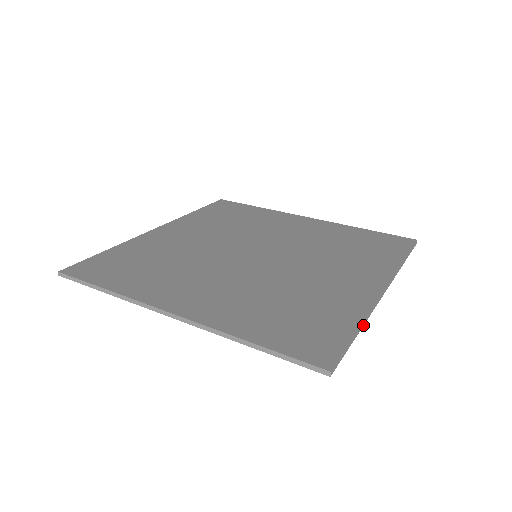
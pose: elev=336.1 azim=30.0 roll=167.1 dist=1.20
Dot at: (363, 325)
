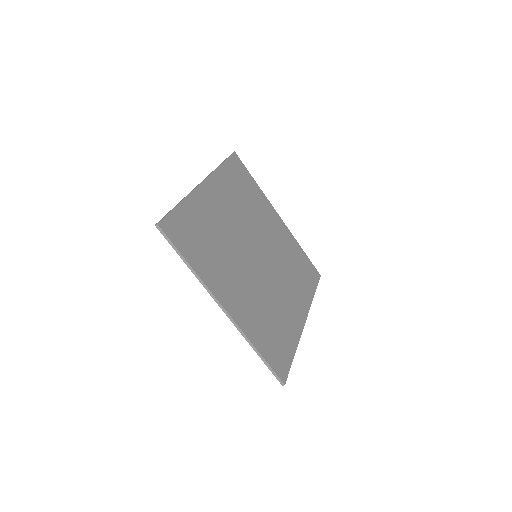
Dot at: (295, 350)
